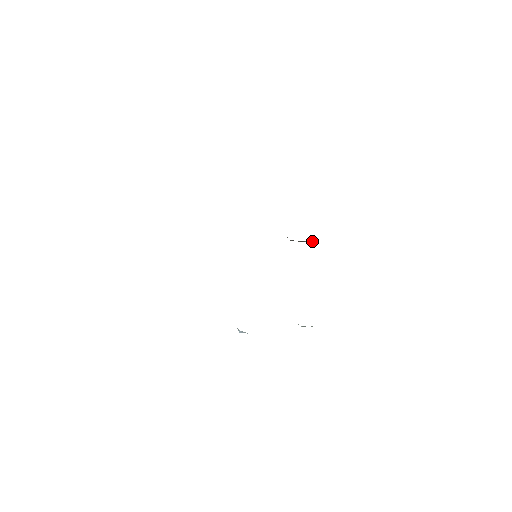
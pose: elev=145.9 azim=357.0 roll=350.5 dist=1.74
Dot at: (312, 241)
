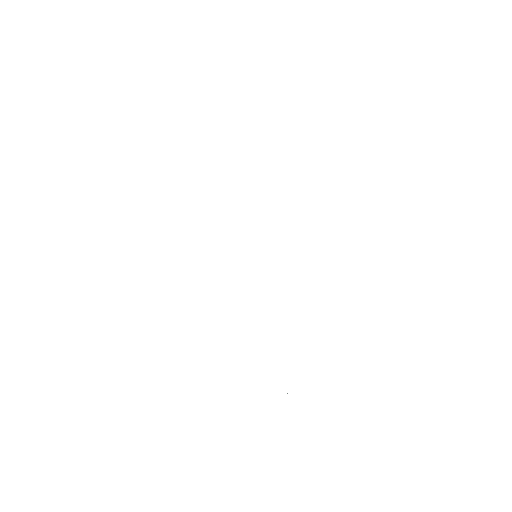
Dot at: occluded
